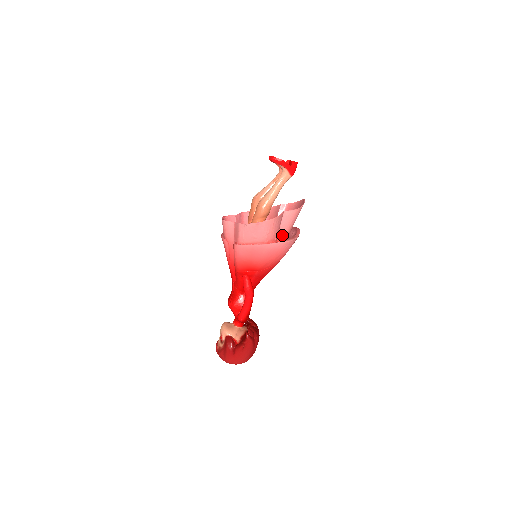
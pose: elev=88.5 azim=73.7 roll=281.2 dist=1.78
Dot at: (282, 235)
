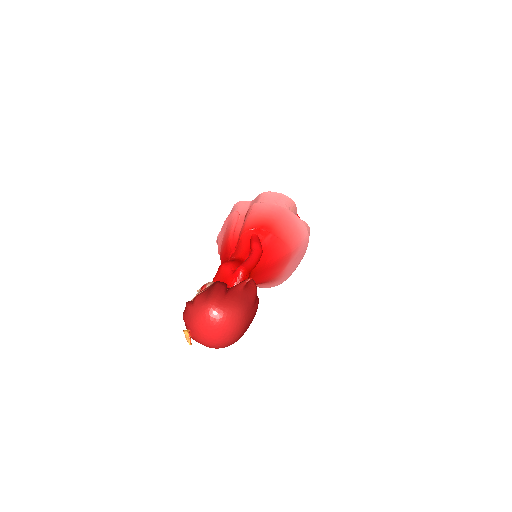
Dot at: occluded
